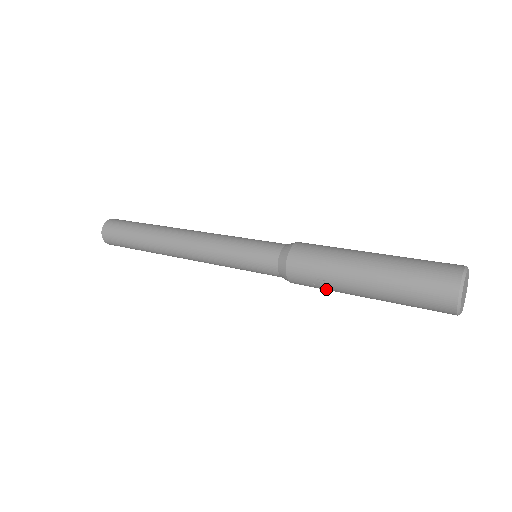
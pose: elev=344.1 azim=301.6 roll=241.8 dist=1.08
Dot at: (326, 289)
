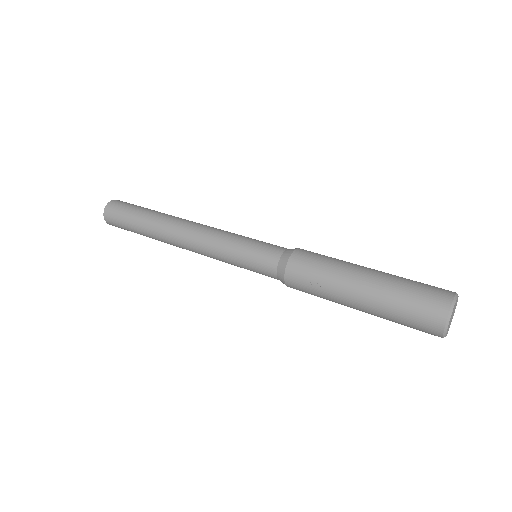
Dot at: (319, 291)
